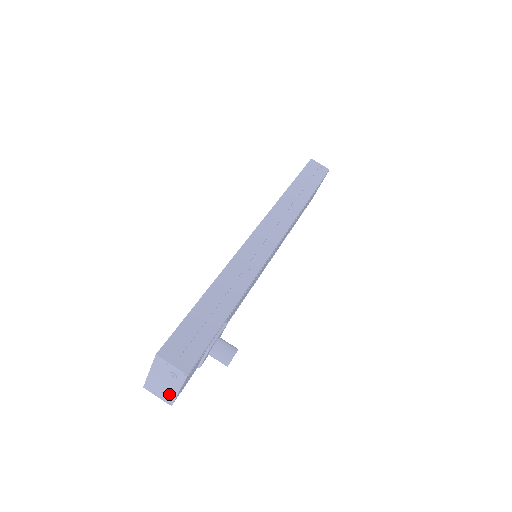
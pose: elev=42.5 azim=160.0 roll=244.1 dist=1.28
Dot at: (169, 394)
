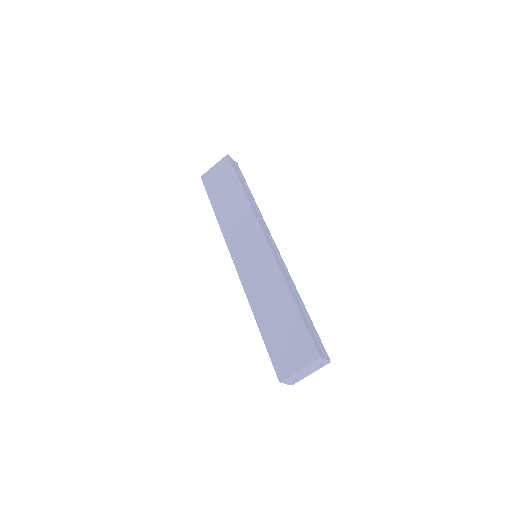
Dot at: (300, 378)
